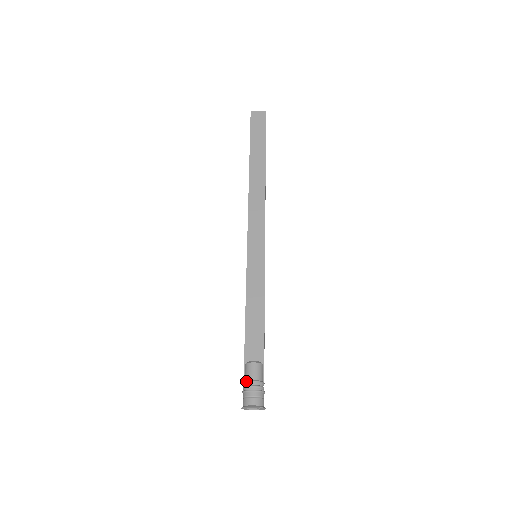
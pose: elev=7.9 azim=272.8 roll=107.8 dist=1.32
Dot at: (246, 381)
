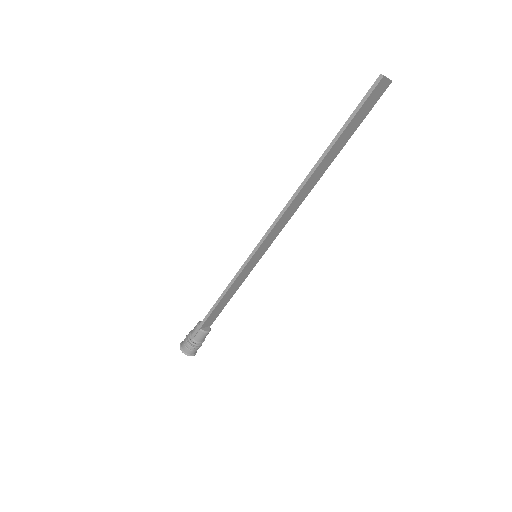
Dot at: (197, 343)
